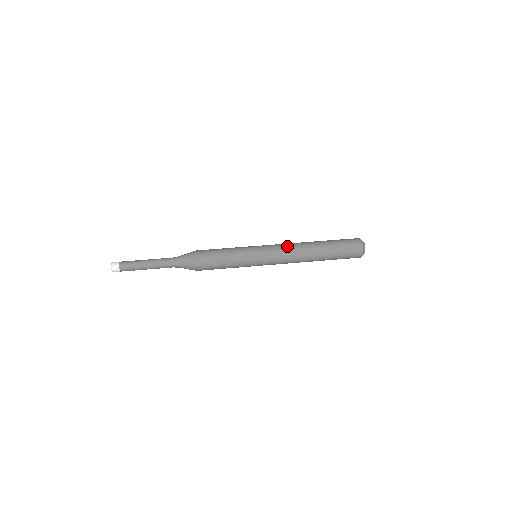
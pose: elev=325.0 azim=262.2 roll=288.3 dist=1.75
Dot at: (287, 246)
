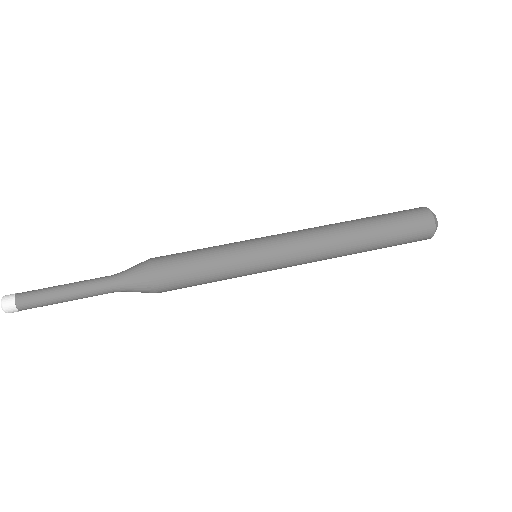
Dot at: (307, 232)
